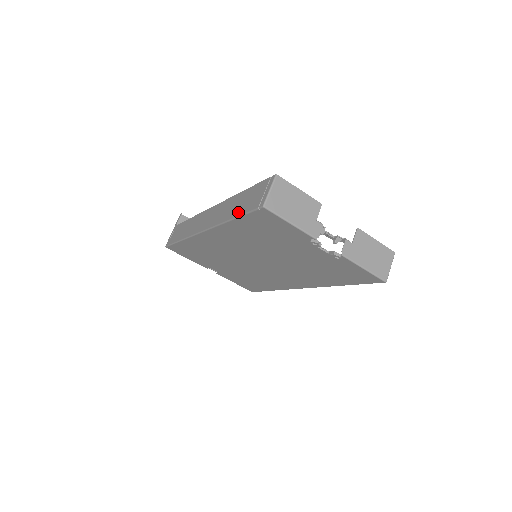
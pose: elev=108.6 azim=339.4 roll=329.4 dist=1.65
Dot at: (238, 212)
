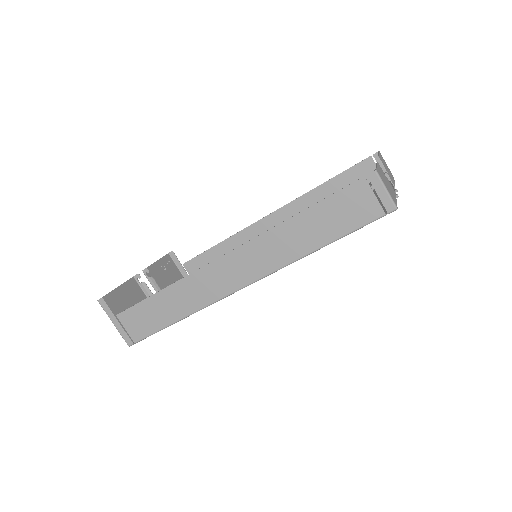
Dot at: (332, 235)
